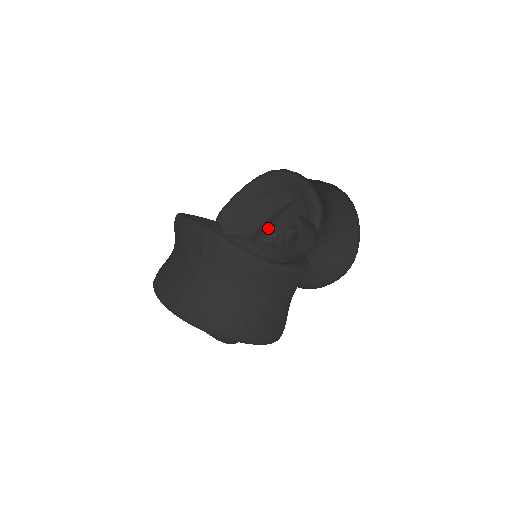
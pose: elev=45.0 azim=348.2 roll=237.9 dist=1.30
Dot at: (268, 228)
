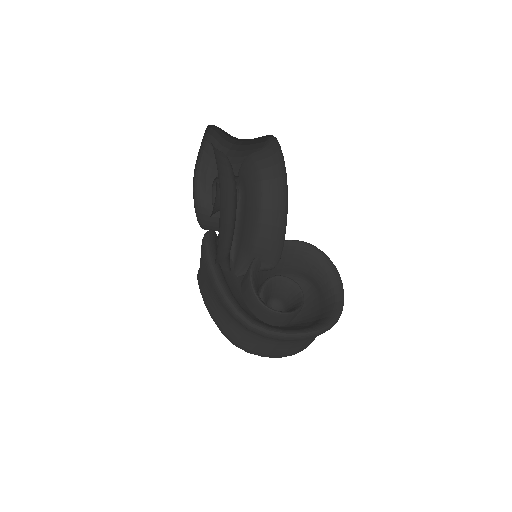
Dot at: occluded
